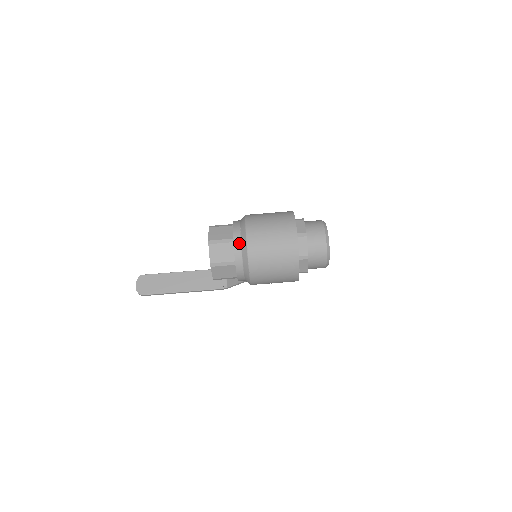
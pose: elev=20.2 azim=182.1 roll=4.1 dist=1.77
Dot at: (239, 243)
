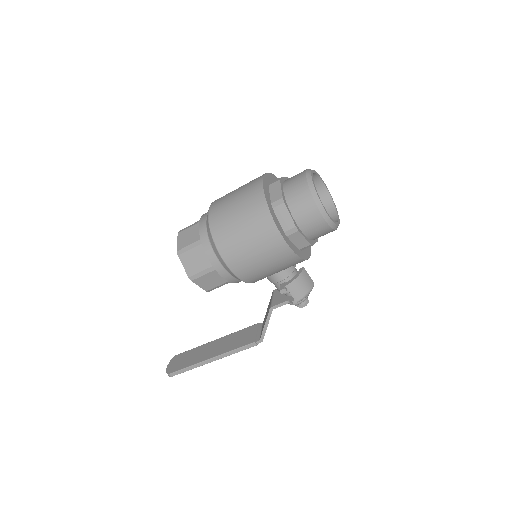
Dot at: (205, 217)
